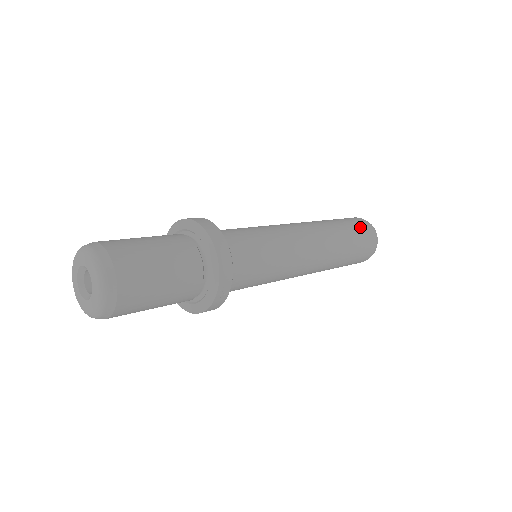
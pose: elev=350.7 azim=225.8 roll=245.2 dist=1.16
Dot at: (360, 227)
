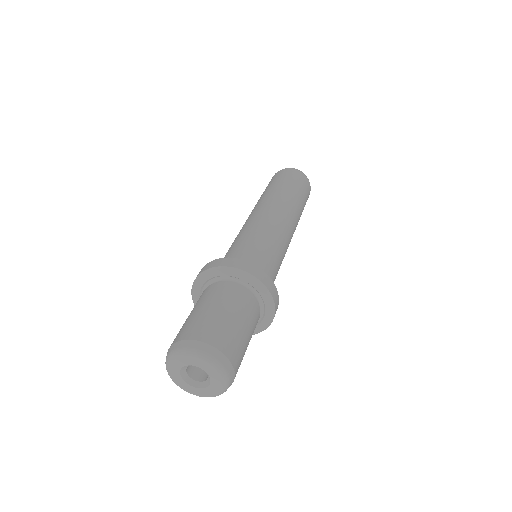
Dot at: occluded
